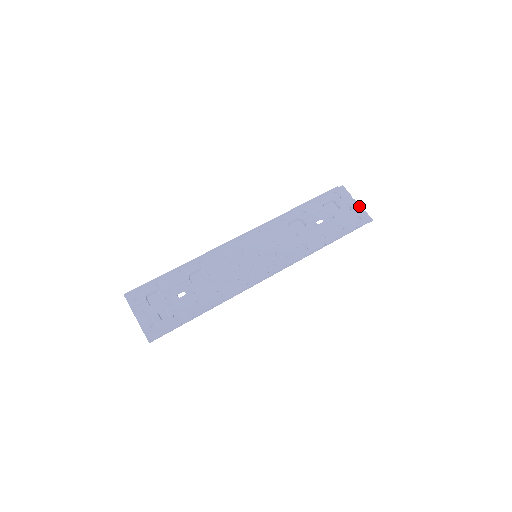
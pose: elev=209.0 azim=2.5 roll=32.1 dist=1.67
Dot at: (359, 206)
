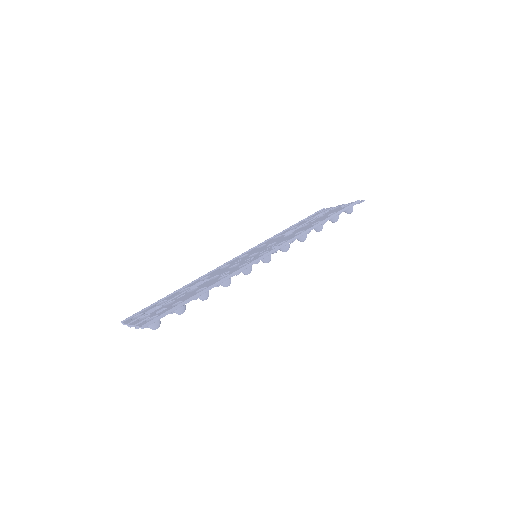
Dot at: occluded
